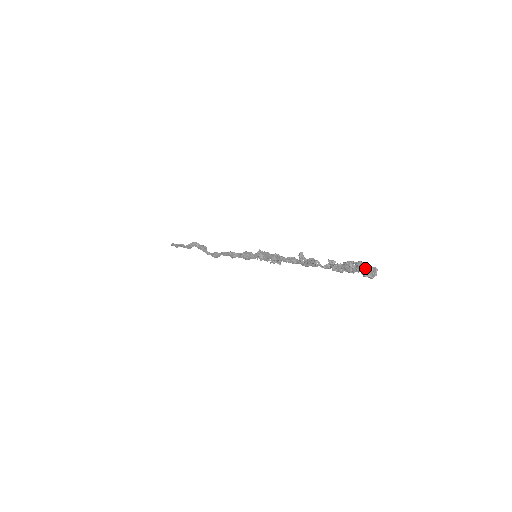
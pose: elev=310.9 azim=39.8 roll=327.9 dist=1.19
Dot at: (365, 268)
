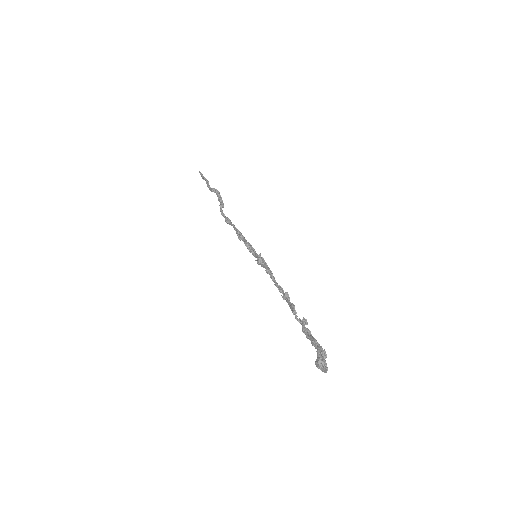
Dot at: (319, 363)
